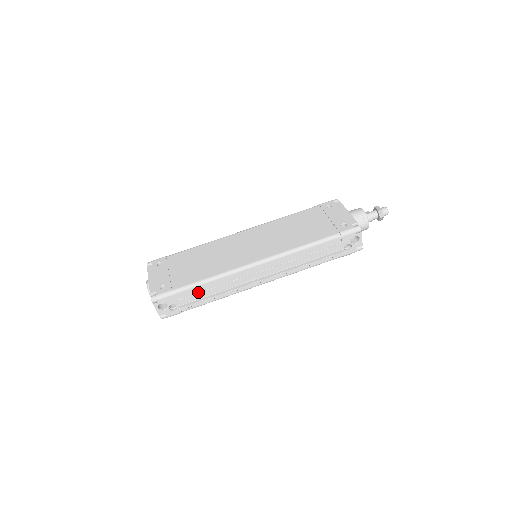
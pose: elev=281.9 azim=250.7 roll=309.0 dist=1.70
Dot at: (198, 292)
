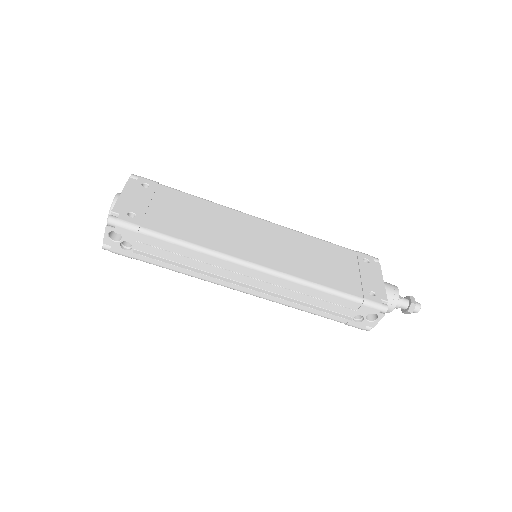
Dot at: (167, 250)
